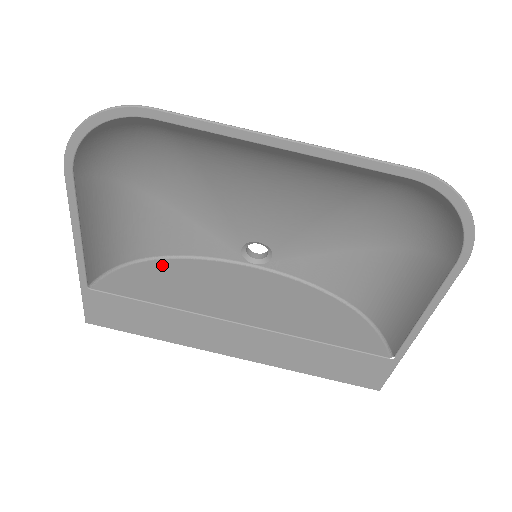
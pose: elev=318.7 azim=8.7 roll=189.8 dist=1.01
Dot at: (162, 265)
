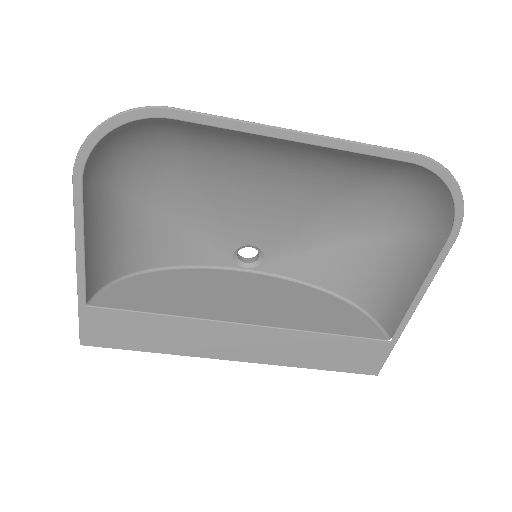
Dot at: (156, 277)
